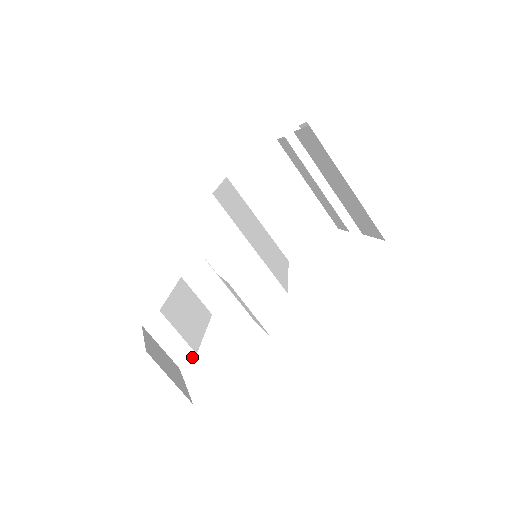
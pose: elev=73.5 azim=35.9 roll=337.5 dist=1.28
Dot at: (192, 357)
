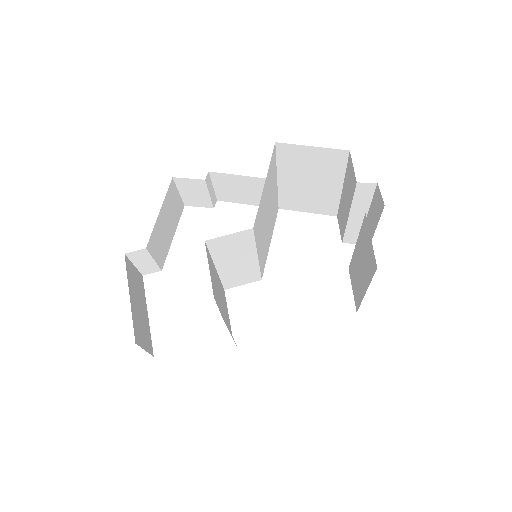
Dot at: occluded
